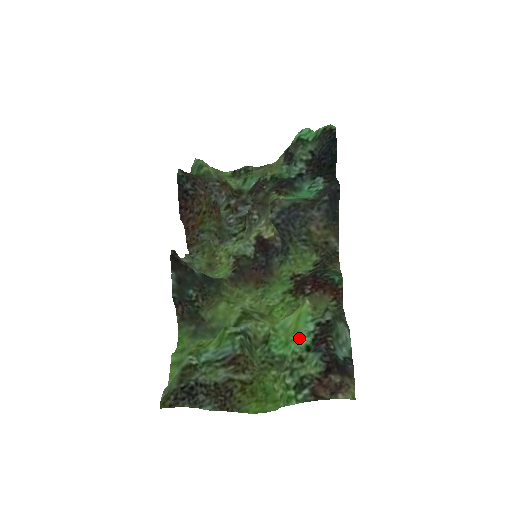
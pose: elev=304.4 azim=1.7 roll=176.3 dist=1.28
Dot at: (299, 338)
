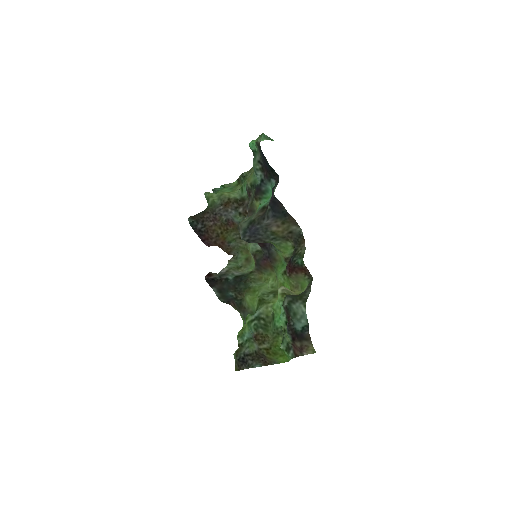
Dot at: (279, 318)
